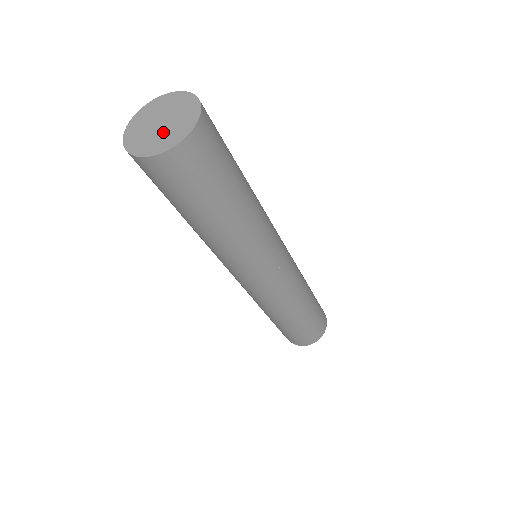
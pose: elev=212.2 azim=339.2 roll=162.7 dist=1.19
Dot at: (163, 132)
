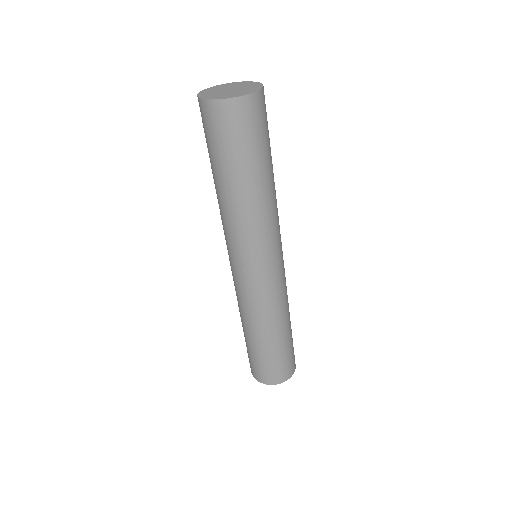
Dot at: (228, 93)
